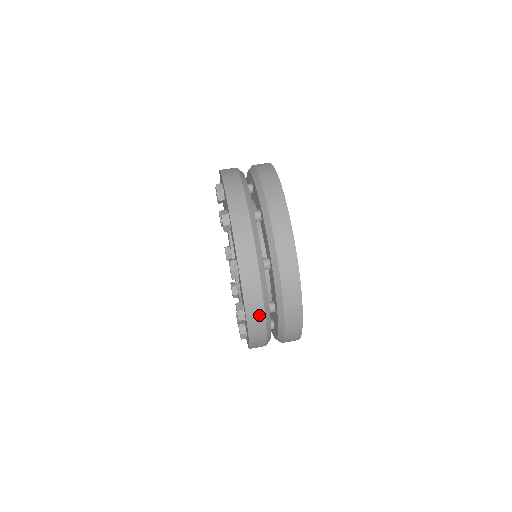
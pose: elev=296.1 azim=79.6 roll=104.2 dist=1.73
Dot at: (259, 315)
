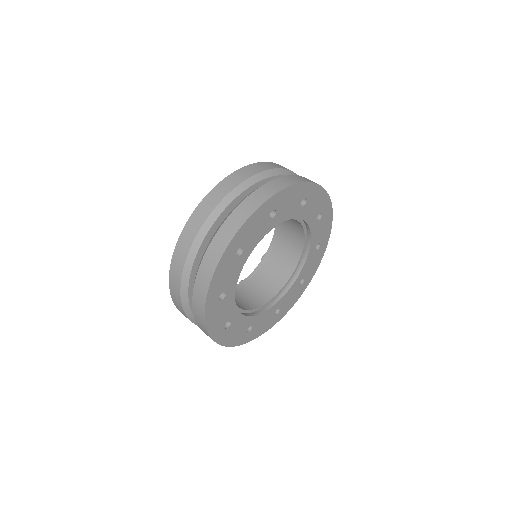
Dot at: (206, 212)
